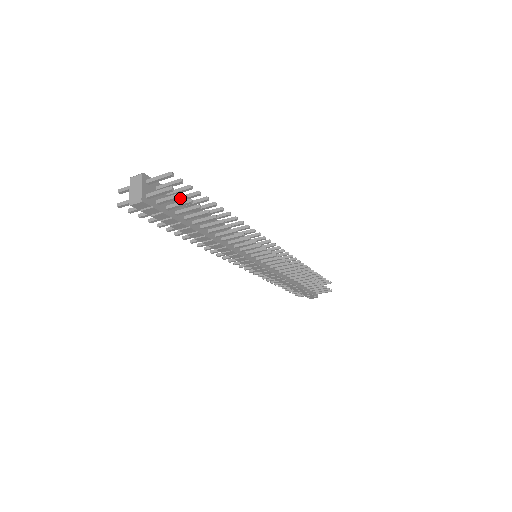
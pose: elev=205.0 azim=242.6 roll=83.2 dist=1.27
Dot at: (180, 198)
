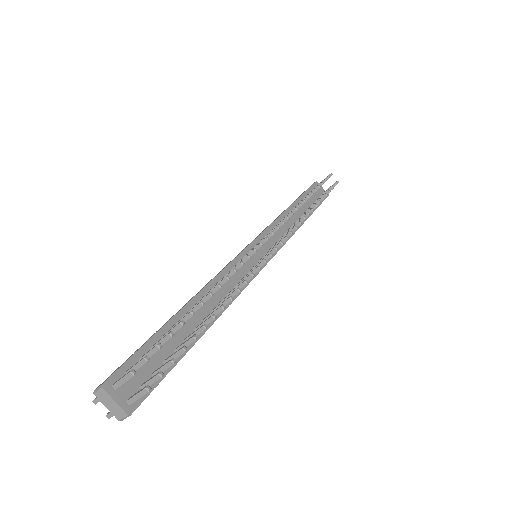
Dot at: occluded
